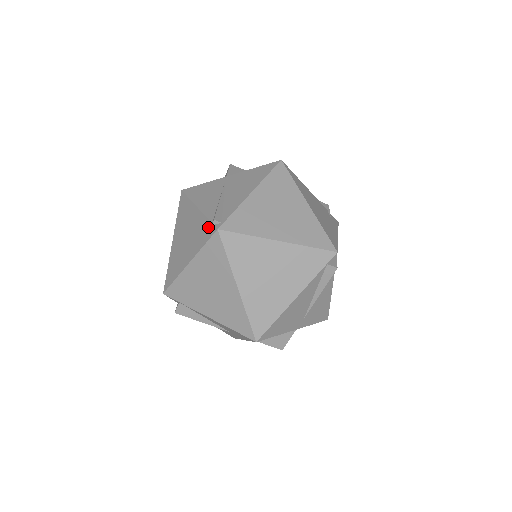
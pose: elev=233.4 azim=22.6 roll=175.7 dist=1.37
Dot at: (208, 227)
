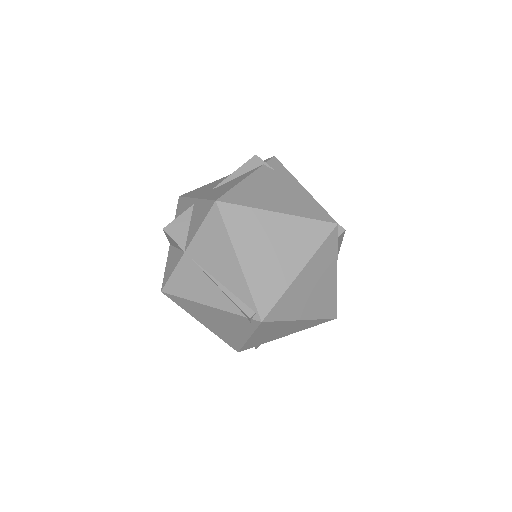
Dot at: (245, 320)
